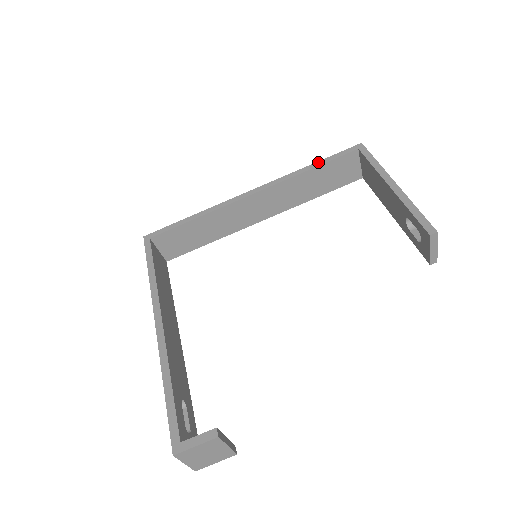
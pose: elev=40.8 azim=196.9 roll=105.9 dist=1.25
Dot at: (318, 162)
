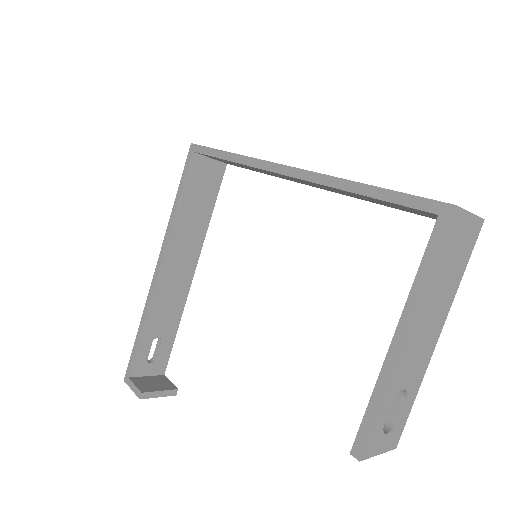
Dot at: (373, 188)
